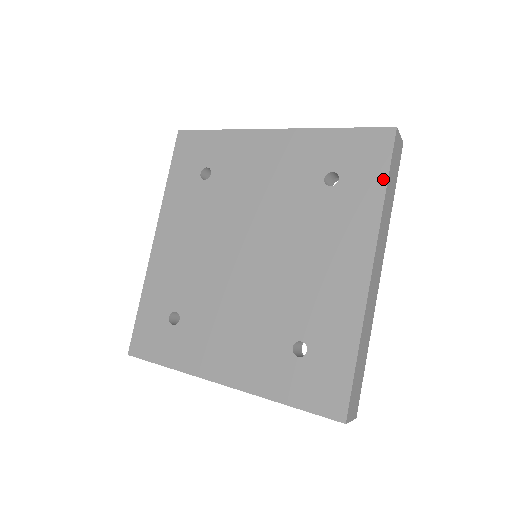
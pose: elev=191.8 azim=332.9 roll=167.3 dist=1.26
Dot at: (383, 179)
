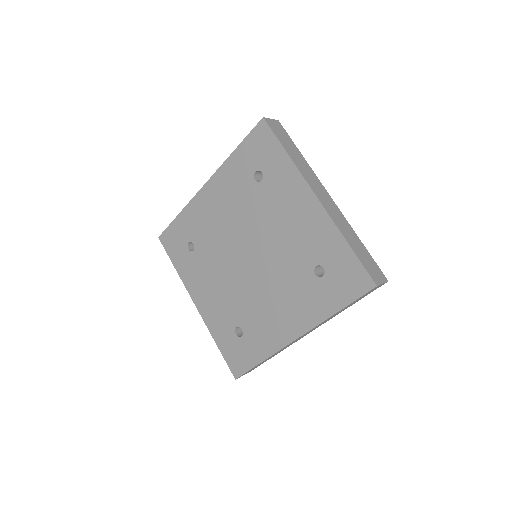
Dot at: (342, 305)
